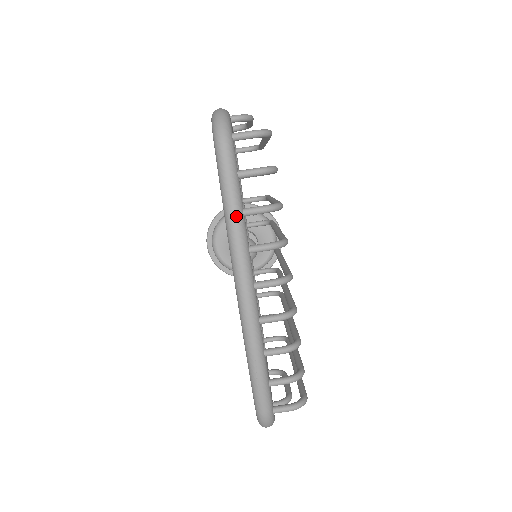
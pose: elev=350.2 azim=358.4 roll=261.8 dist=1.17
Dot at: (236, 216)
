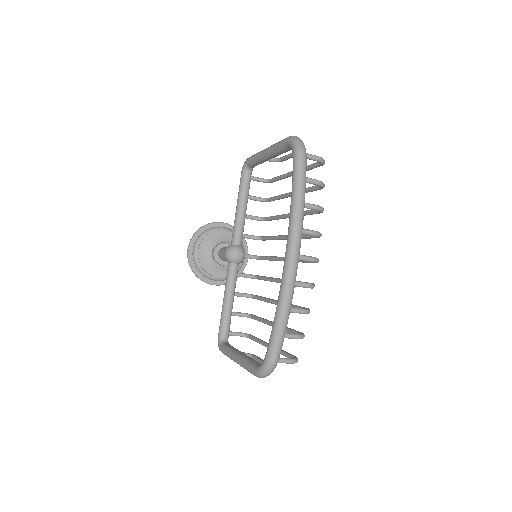
Dot at: (302, 204)
